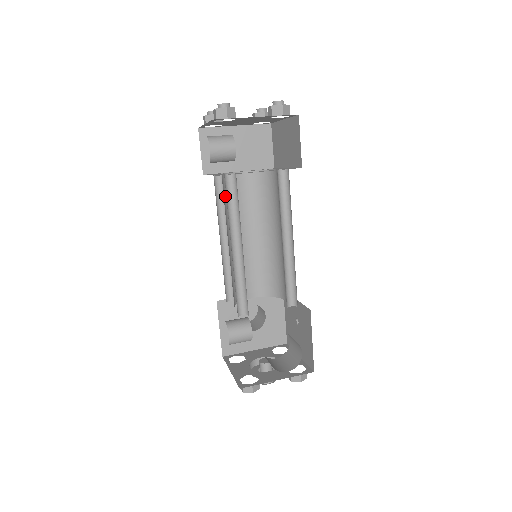
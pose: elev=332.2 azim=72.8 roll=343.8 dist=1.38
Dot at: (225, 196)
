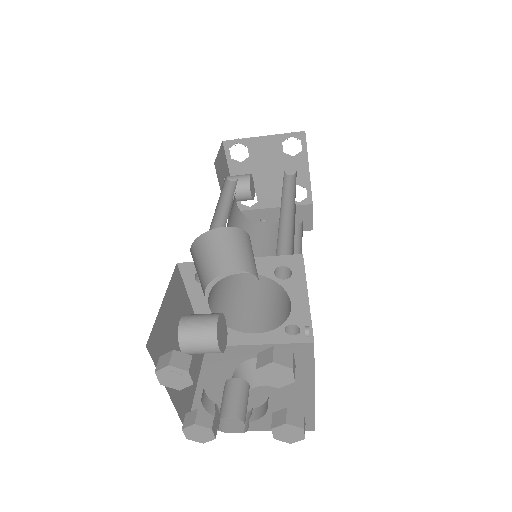
Dot at: occluded
